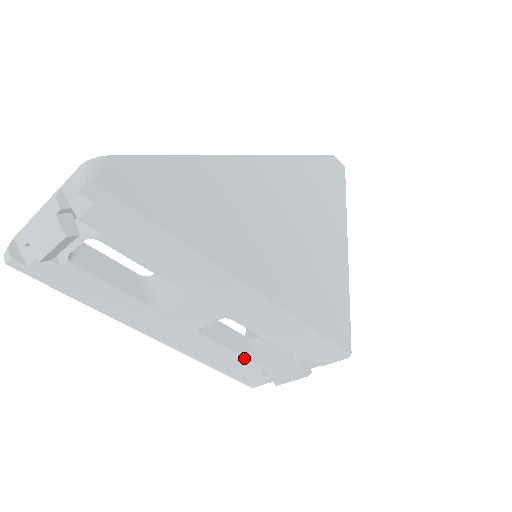
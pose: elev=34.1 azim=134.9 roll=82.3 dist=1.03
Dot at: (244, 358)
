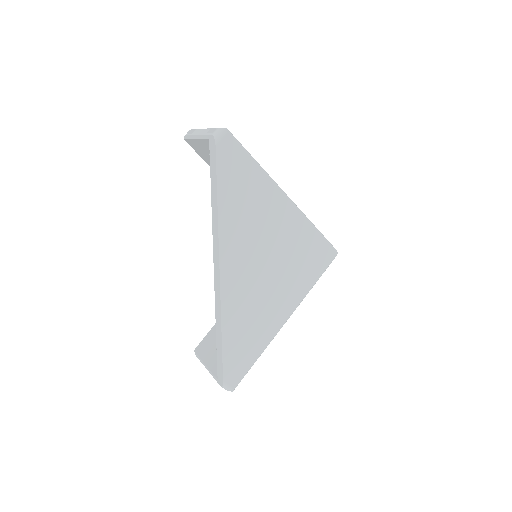
Dot at: occluded
